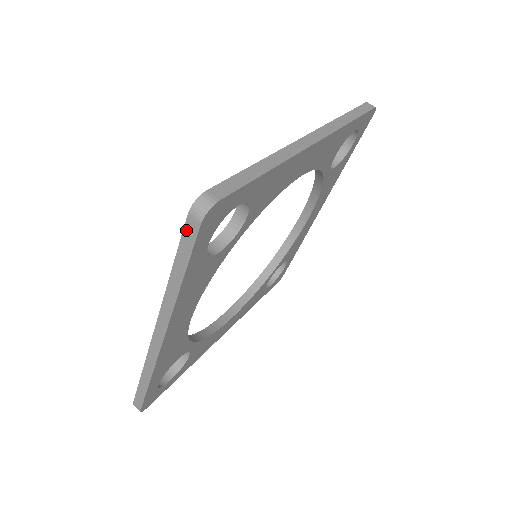
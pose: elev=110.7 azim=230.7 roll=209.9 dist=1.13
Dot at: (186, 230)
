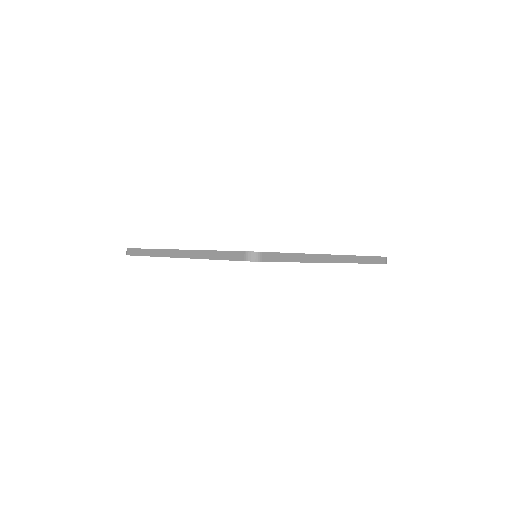
Dot at: (237, 253)
